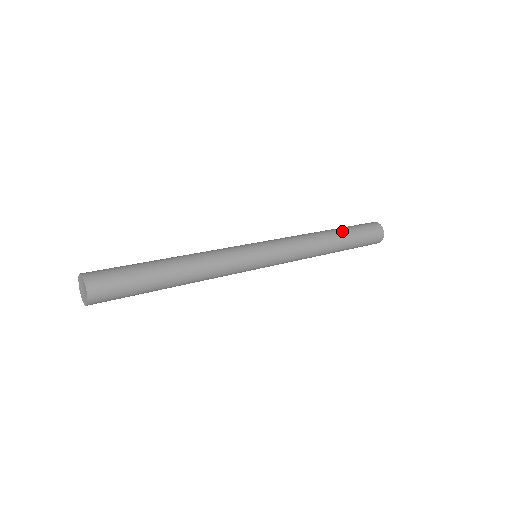
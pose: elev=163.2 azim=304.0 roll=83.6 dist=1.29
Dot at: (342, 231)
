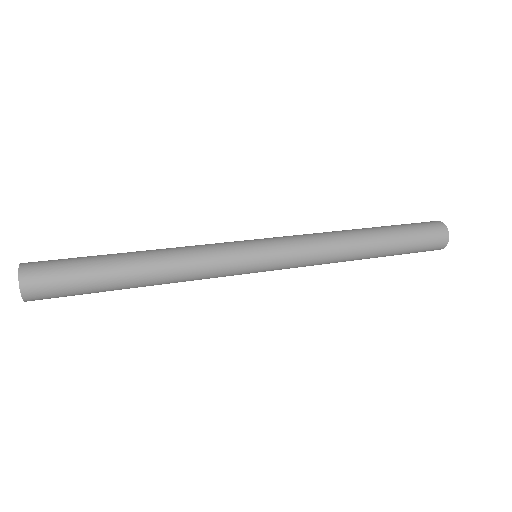
Dot at: (386, 235)
